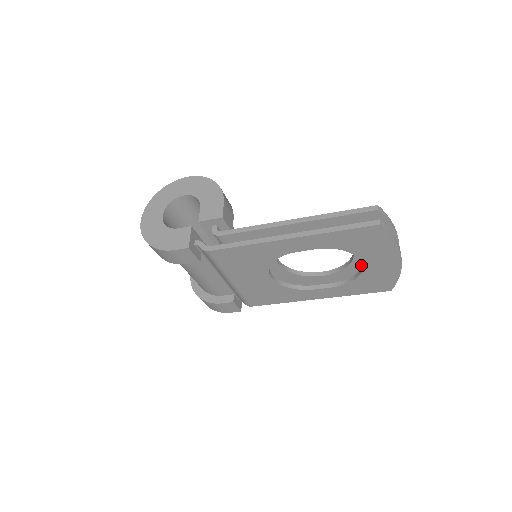
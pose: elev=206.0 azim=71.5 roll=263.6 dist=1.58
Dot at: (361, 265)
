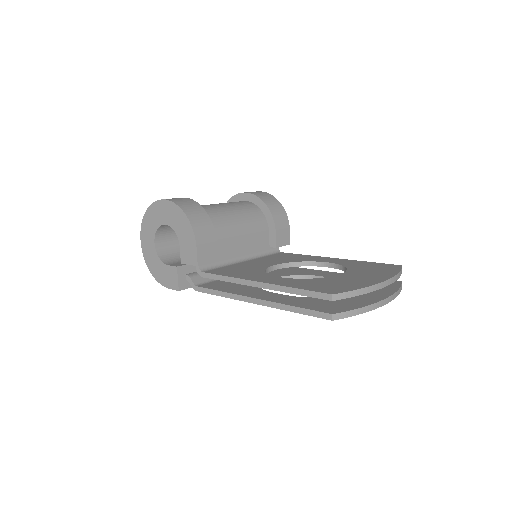
Dot at: occluded
